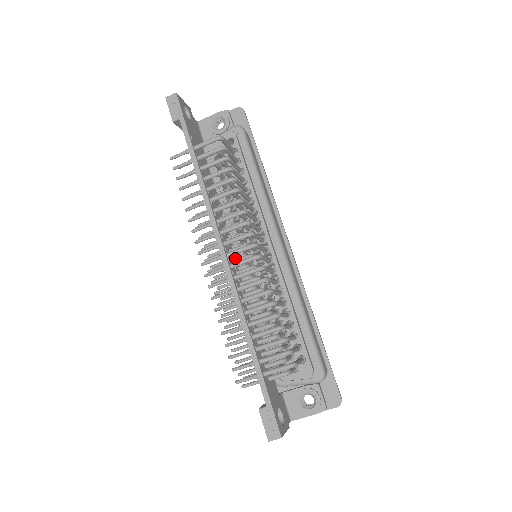
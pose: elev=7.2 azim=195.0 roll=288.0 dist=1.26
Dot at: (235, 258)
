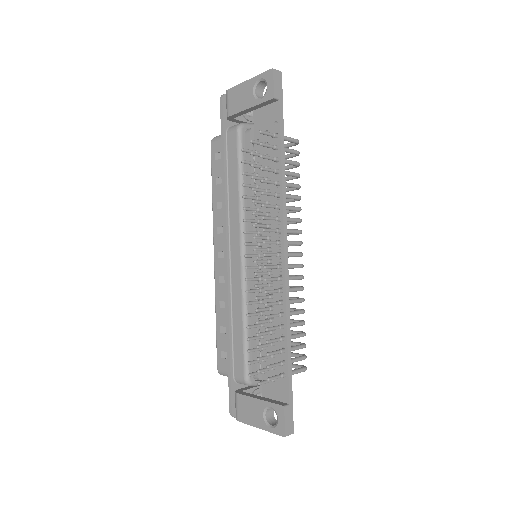
Dot at: occluded
